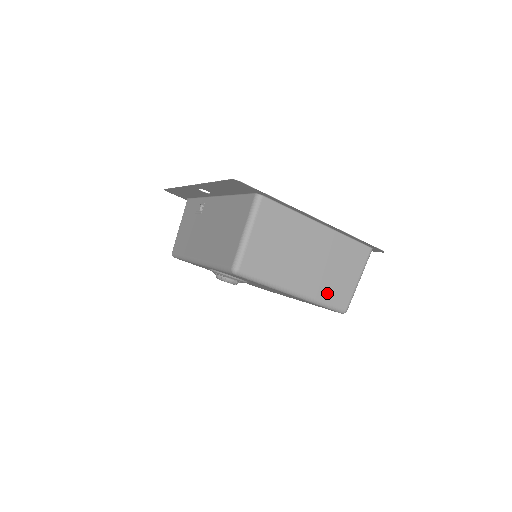
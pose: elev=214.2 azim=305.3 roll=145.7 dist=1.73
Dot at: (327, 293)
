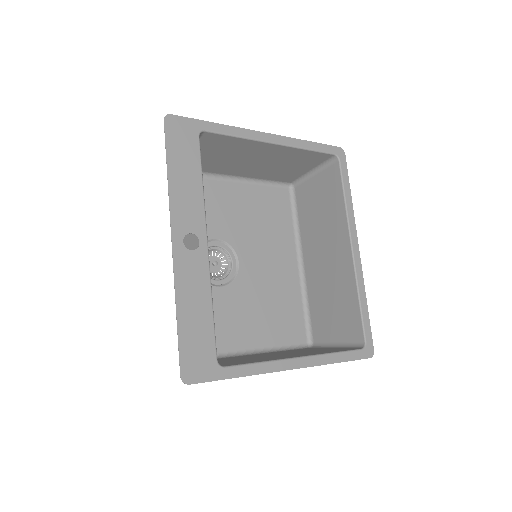
Dot at: occluded
